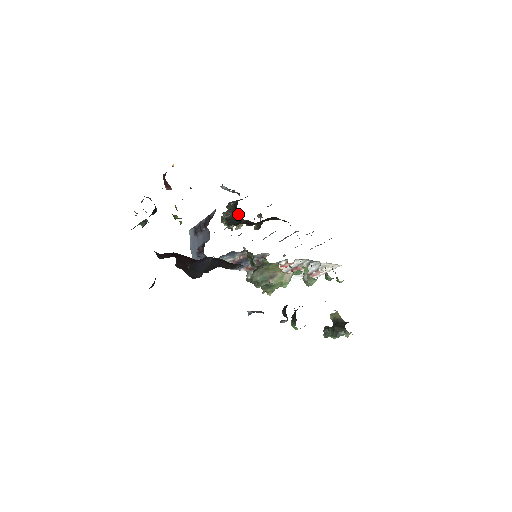
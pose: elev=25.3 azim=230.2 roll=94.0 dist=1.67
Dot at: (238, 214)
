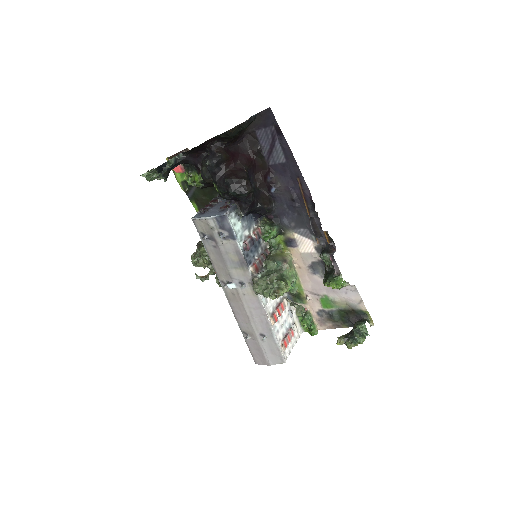
Dot at: occluded
